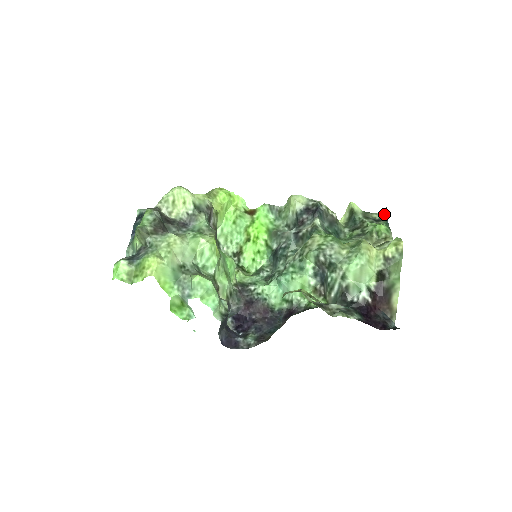
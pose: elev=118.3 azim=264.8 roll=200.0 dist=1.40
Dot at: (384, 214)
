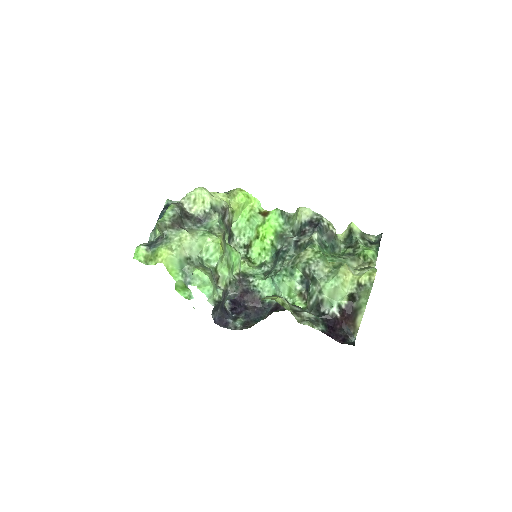
Dot at: (379, 238)
